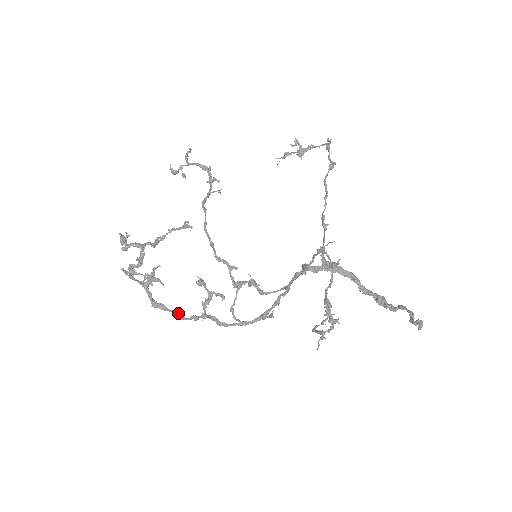
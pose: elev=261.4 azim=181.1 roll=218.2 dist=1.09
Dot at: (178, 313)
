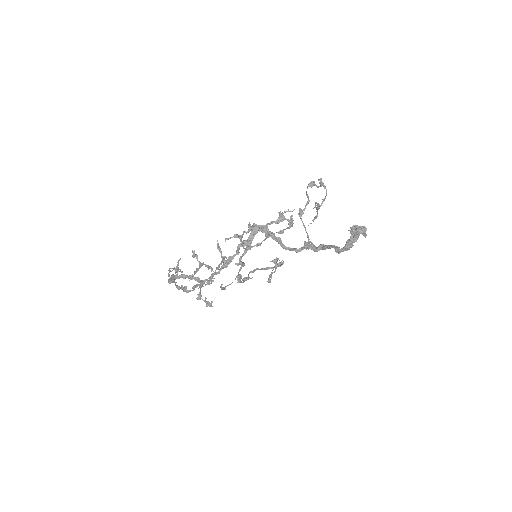
Dot at: (175, 275)
